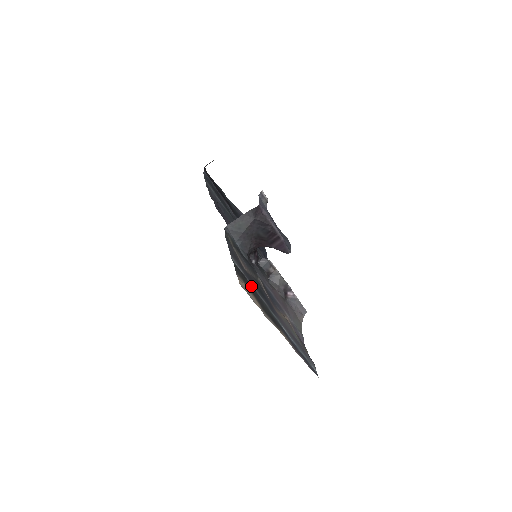
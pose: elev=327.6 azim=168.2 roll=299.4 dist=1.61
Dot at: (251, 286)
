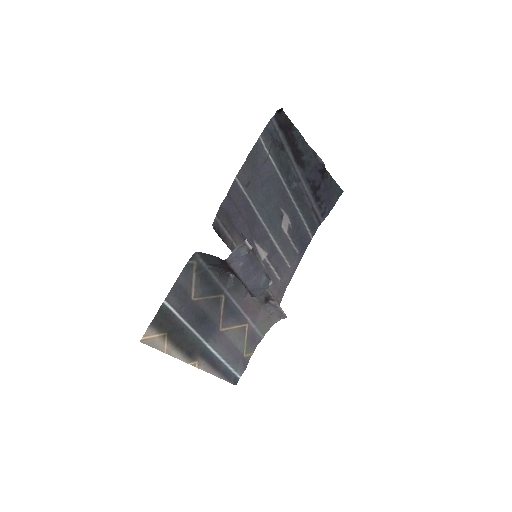
Dot at: (176, 326)
